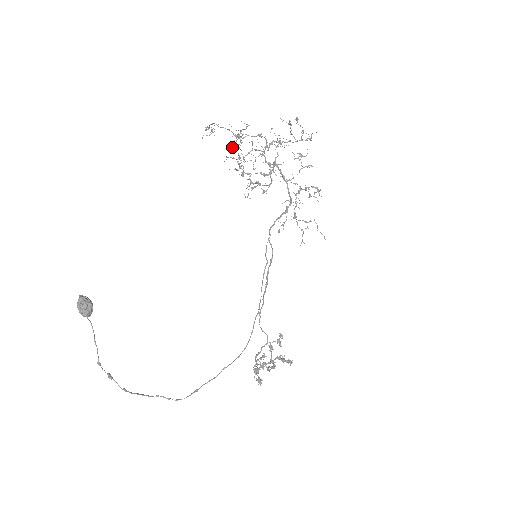
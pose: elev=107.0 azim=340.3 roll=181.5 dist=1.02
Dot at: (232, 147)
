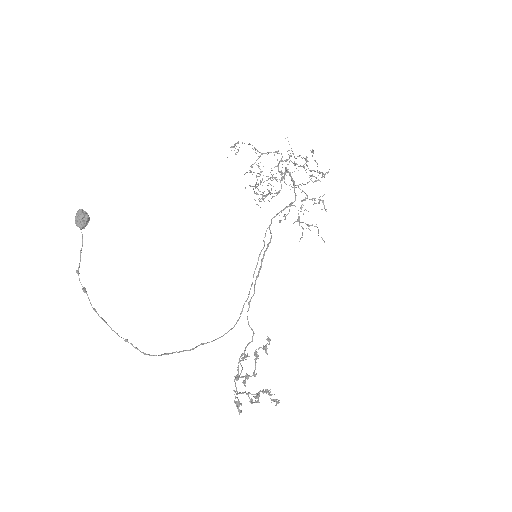
Dot at: (251, 166)
